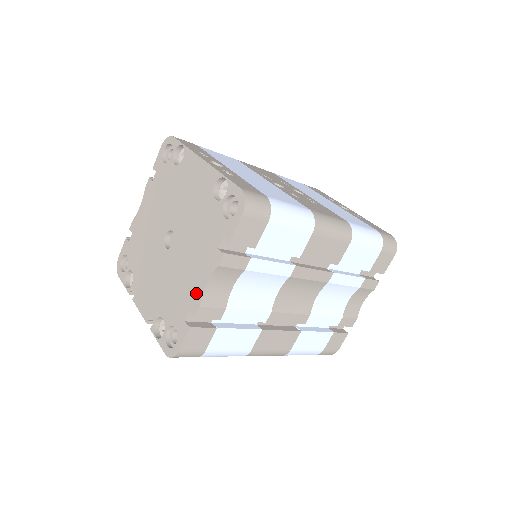
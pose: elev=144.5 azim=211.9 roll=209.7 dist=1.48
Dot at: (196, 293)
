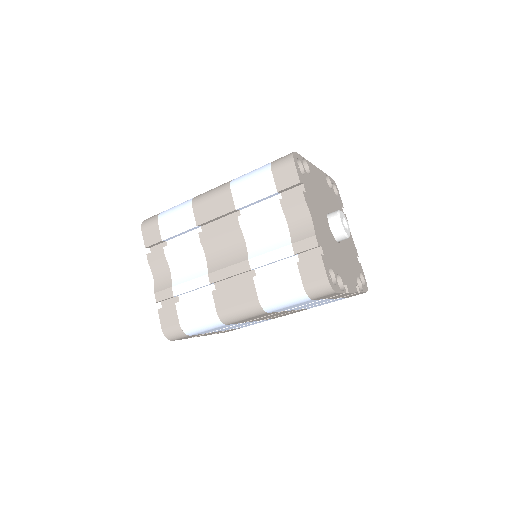
Dot at: occluded
